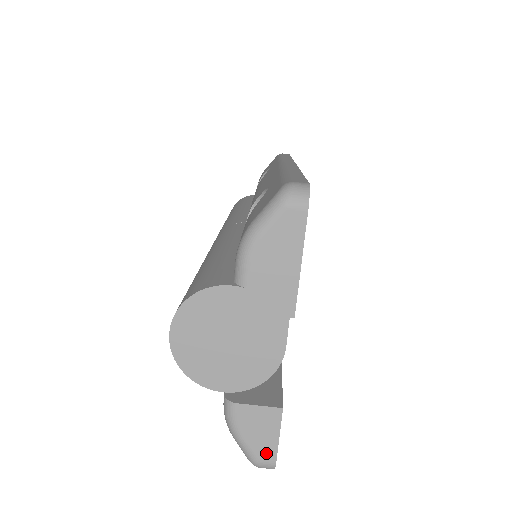
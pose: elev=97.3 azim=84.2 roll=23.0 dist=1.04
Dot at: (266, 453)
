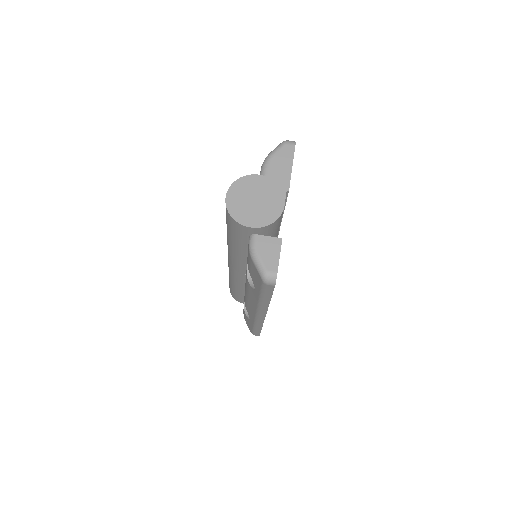
Dot at: (272, 265)
